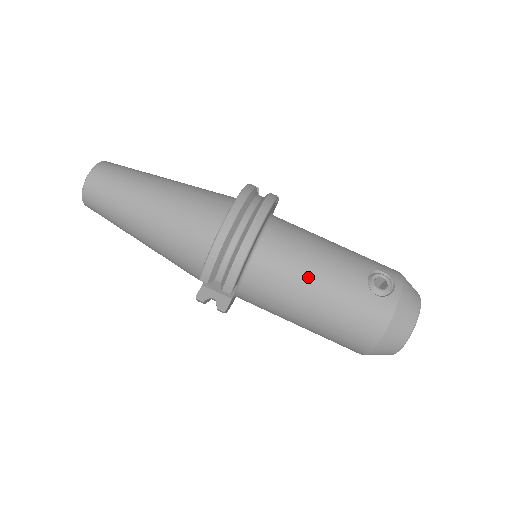
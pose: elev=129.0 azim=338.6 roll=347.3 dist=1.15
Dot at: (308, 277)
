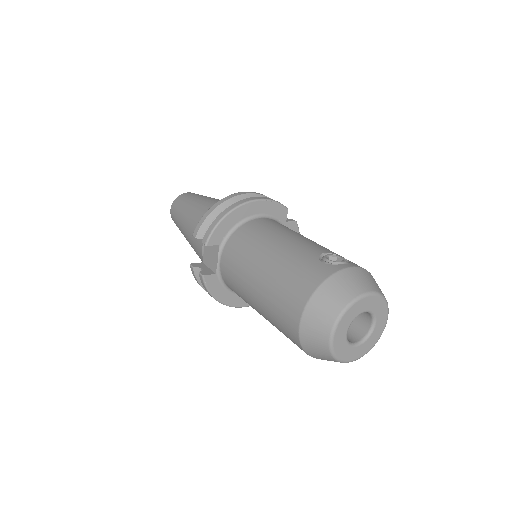
Dot at: (270, 243)
